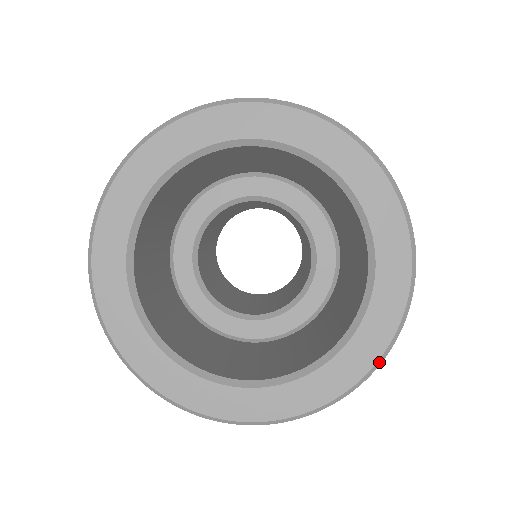
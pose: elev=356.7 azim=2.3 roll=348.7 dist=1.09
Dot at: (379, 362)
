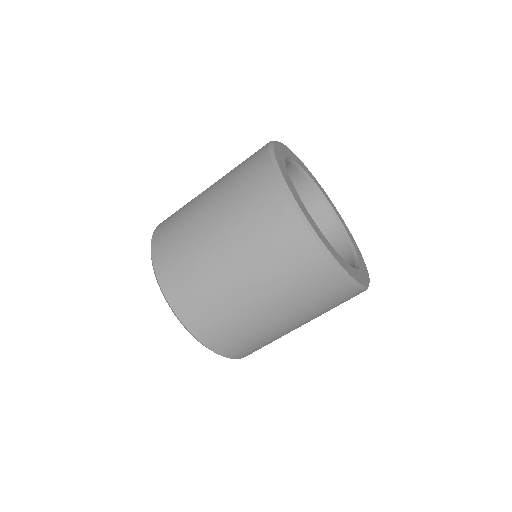
Dot at: (355, 282)
